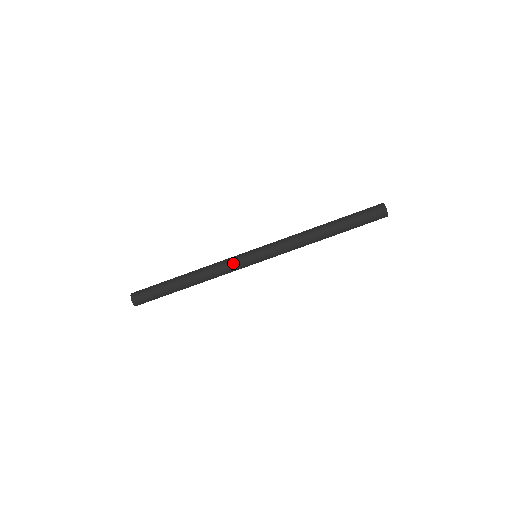
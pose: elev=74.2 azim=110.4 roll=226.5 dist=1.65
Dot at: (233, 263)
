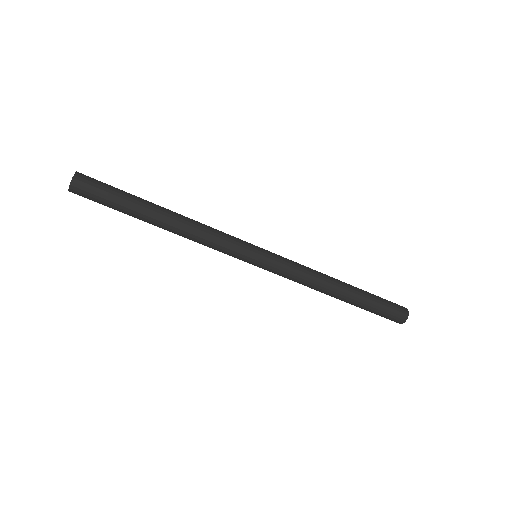
Dot at: (228, 248)
